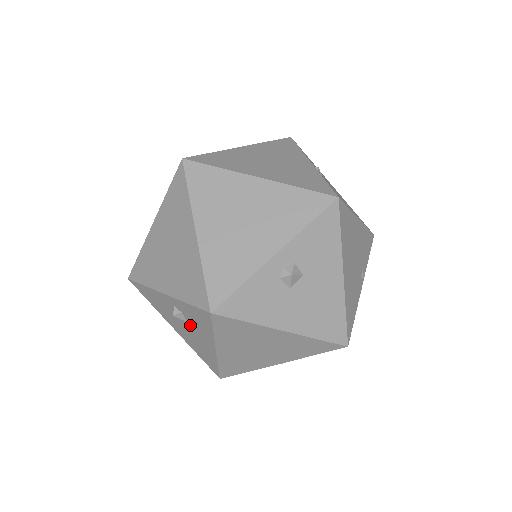
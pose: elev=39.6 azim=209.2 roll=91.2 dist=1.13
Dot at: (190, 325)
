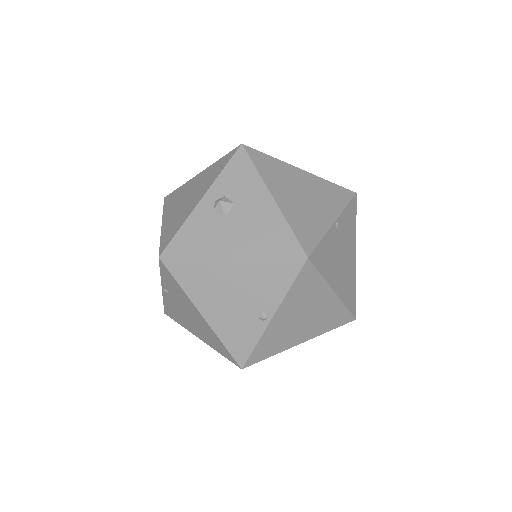
Dot at: (238, 203)
